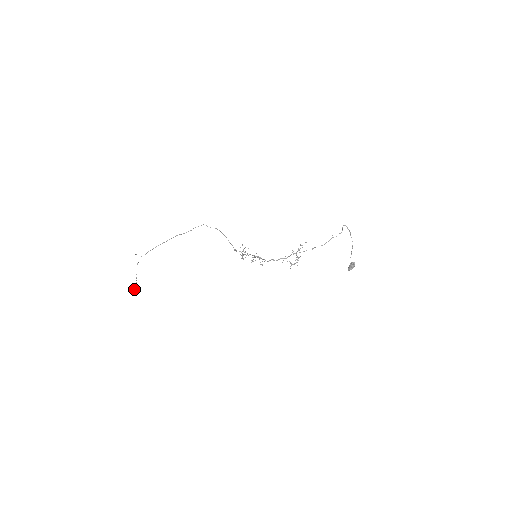
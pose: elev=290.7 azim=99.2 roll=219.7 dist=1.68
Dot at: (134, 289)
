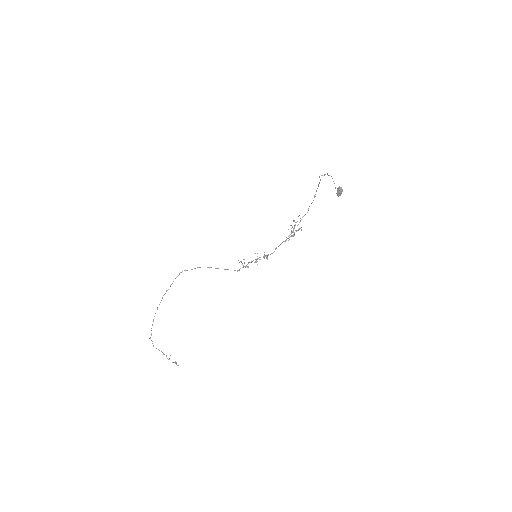
Dot at: occluded
